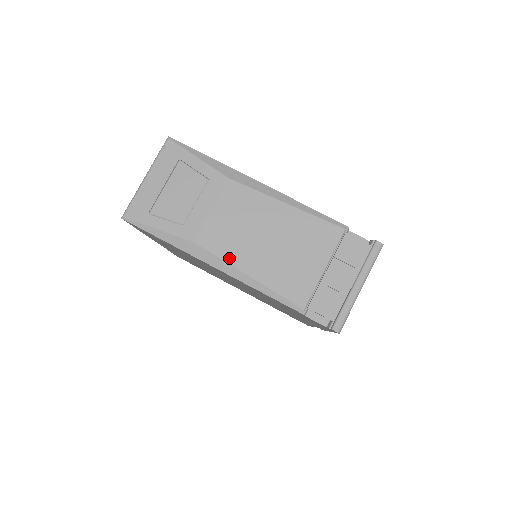
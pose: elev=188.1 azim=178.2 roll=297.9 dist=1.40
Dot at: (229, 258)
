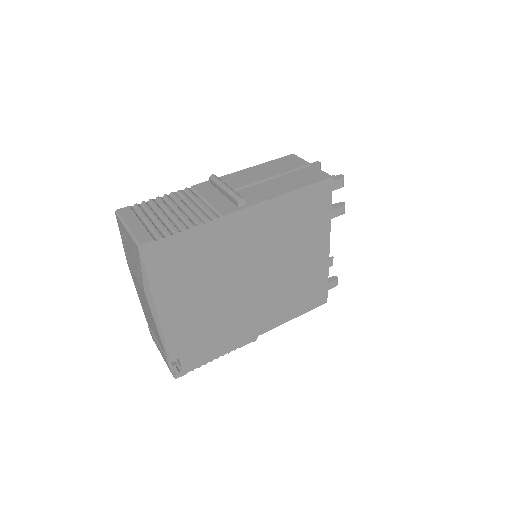
Dot at: (135, 286)
